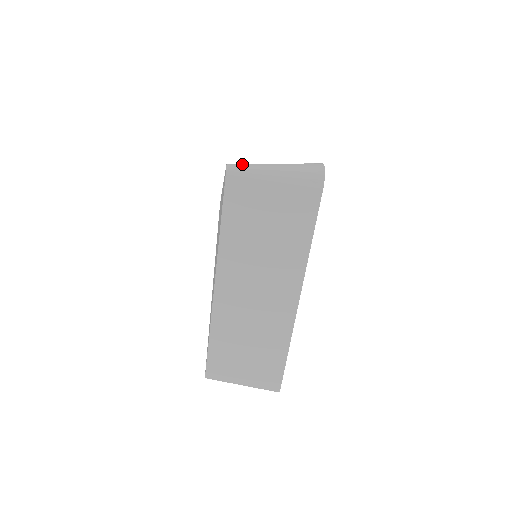
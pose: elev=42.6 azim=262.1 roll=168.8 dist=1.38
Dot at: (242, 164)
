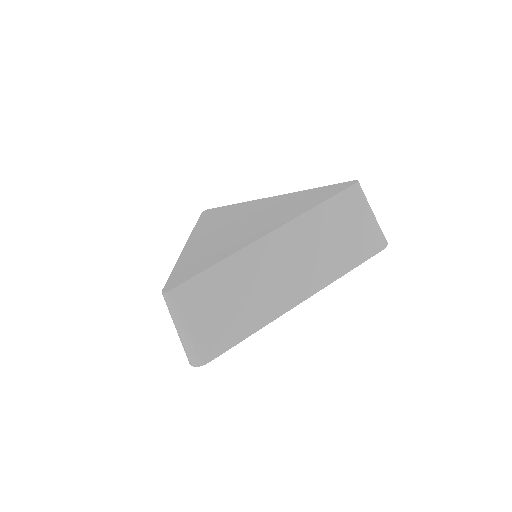
Dot at: (362, 190)
